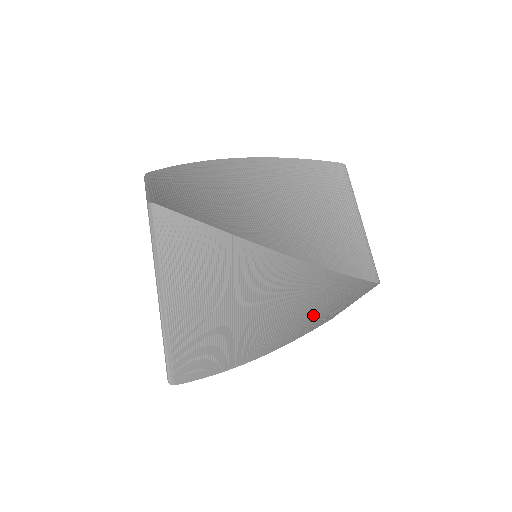
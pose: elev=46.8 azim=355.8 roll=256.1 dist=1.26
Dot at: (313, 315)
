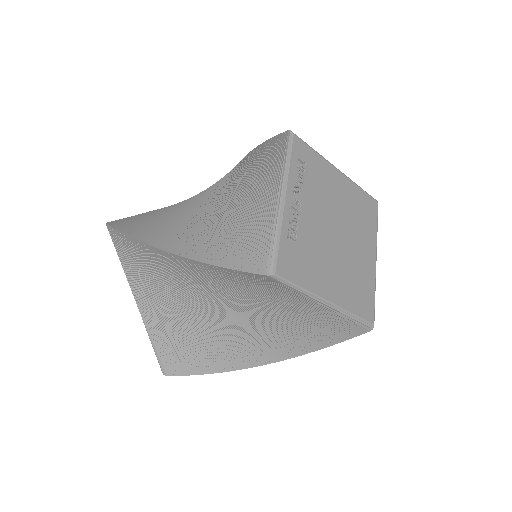
Dot at: (284, 320)
